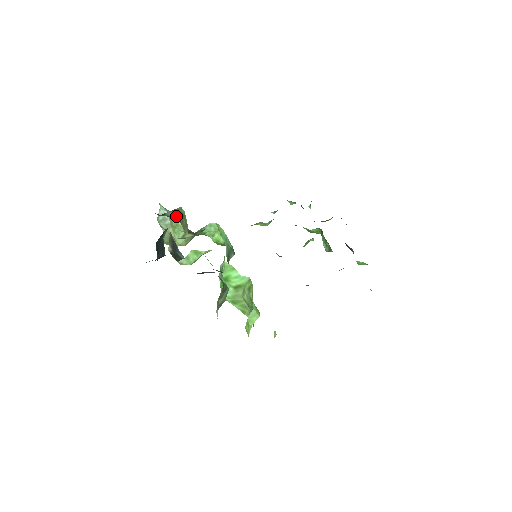
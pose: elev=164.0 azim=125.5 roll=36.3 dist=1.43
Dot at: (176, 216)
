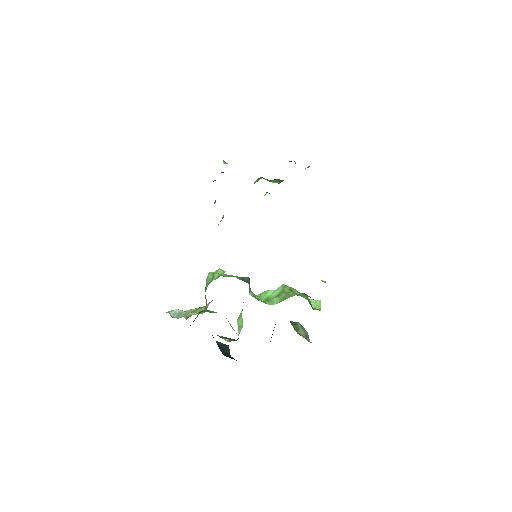
Dot at: occluded
